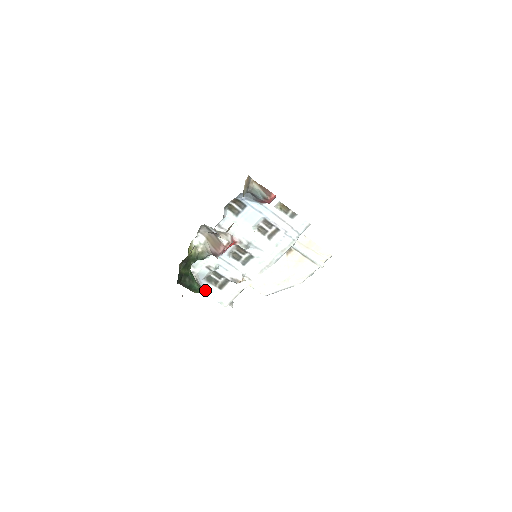
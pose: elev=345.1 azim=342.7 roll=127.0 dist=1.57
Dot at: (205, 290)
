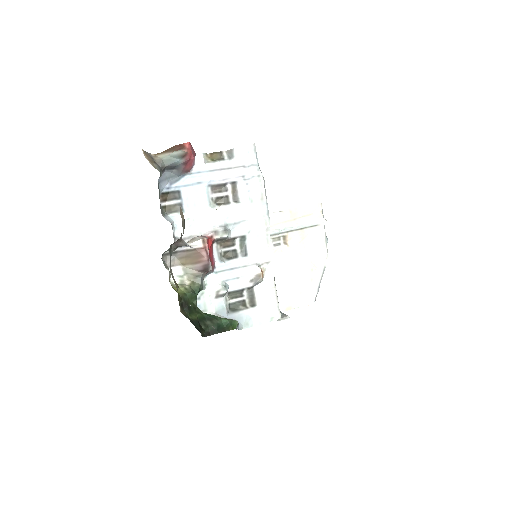
Dot at: (242, 323)
